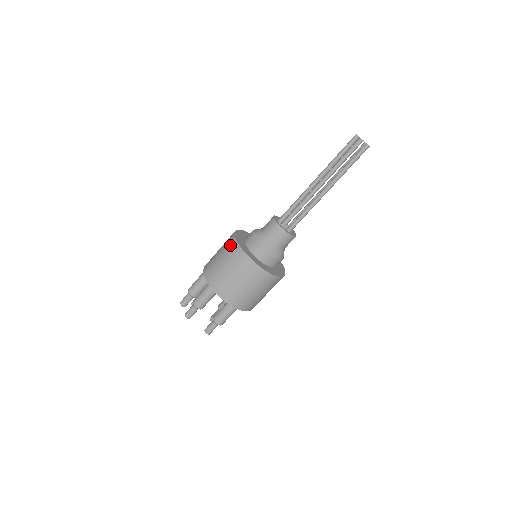
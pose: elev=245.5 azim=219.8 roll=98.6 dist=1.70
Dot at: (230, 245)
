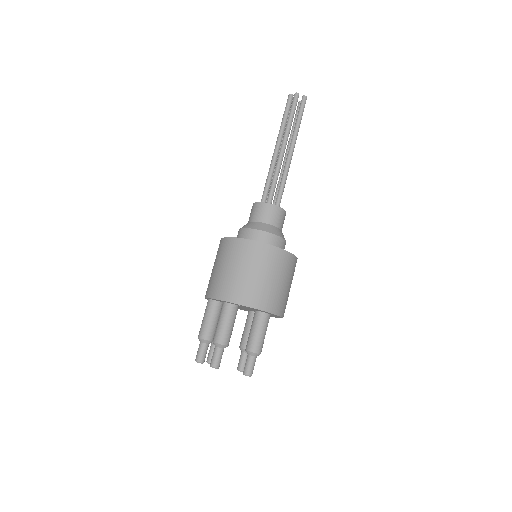
Dot at: (226, 247)
